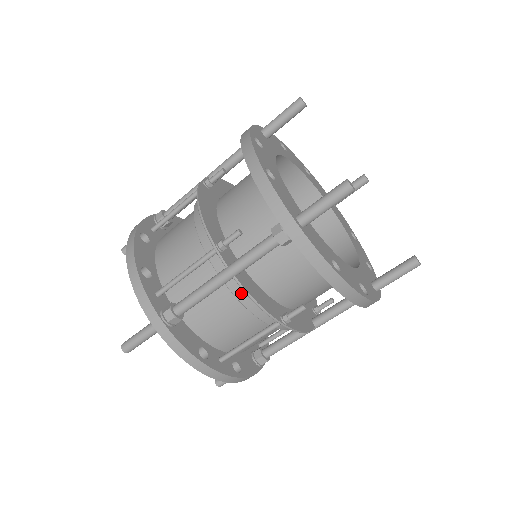
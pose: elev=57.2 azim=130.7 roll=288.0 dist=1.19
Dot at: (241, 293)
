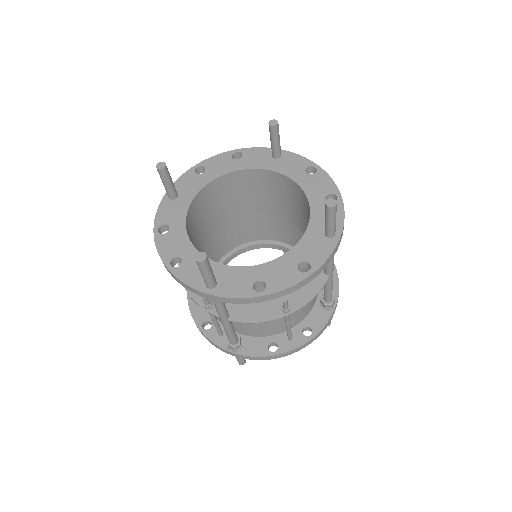
Dot at: occluded
